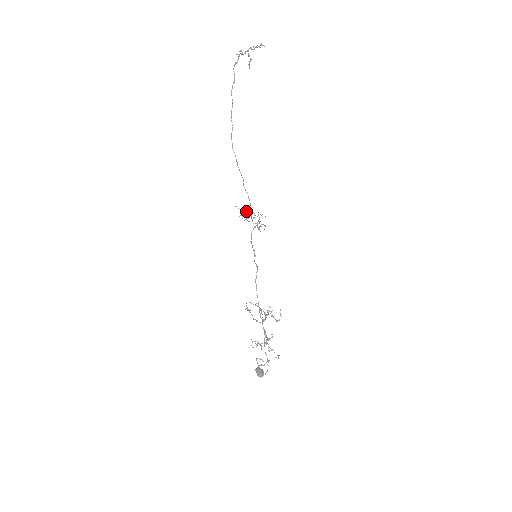
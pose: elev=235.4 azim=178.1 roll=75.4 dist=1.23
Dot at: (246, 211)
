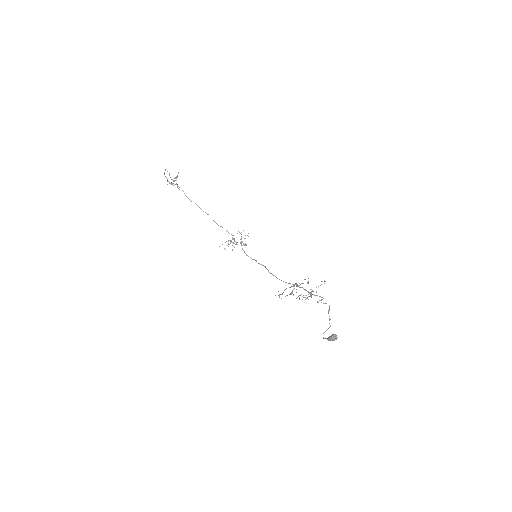
Dot at: occluded
